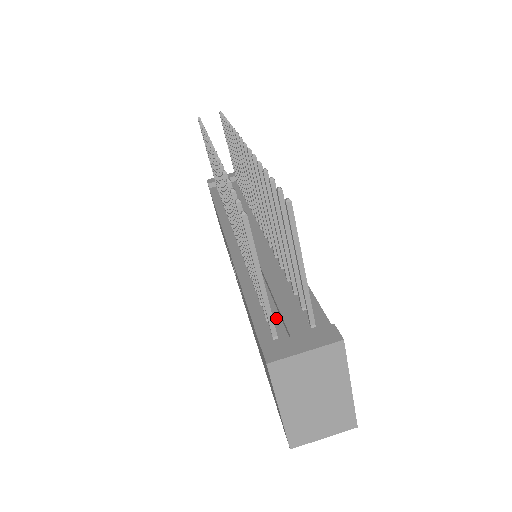
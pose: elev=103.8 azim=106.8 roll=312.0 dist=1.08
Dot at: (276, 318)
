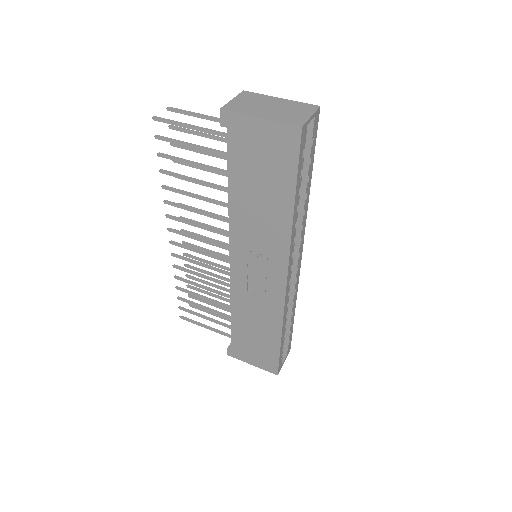
Dot at: occluded
